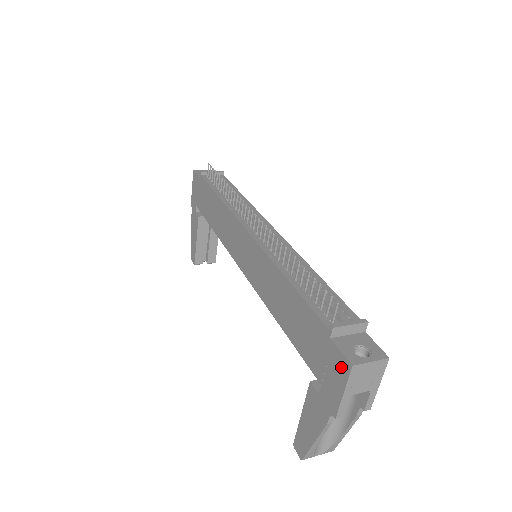
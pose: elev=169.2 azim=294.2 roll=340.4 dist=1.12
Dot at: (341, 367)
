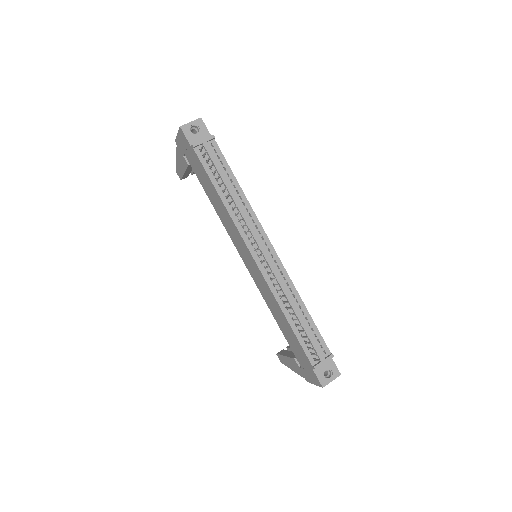
Dot at: (316, 381)
